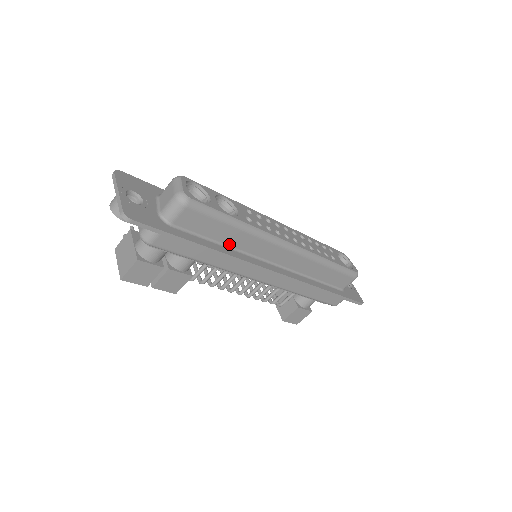
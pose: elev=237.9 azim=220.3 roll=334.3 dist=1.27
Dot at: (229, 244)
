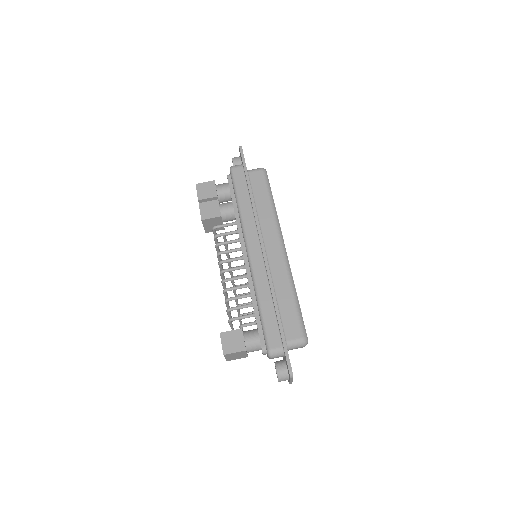
Dot at: (258, 209)
